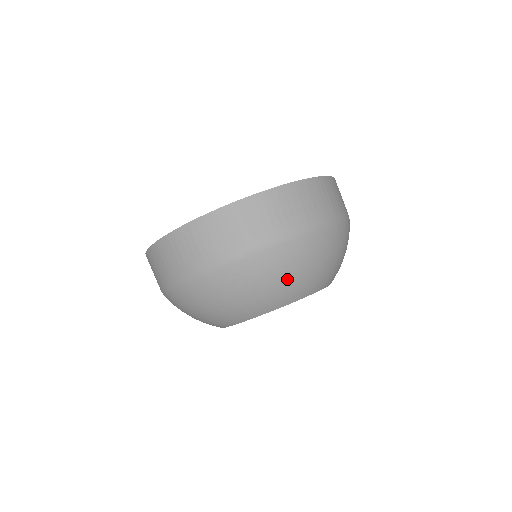
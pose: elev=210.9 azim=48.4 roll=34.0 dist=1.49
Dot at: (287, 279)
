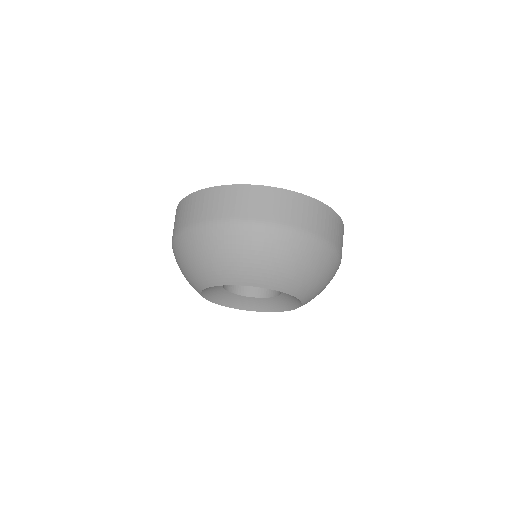
Dot at: (293, 267)
